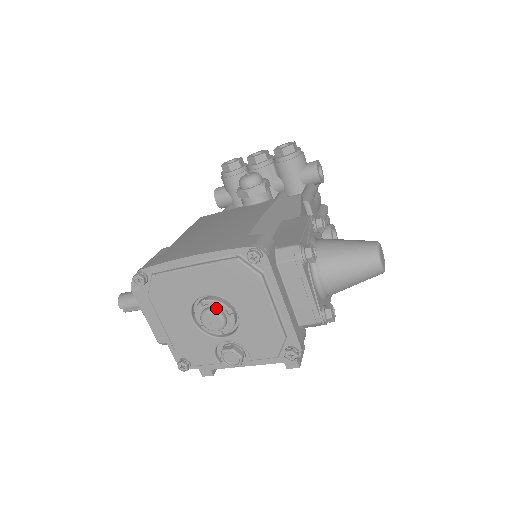
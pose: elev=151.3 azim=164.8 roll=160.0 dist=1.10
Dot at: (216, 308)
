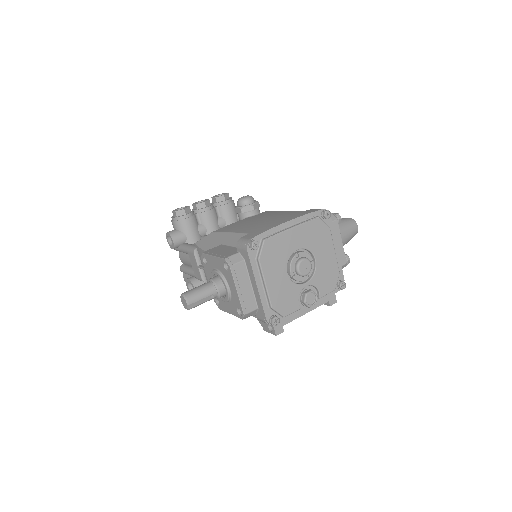
Dot at: (305, 257)
